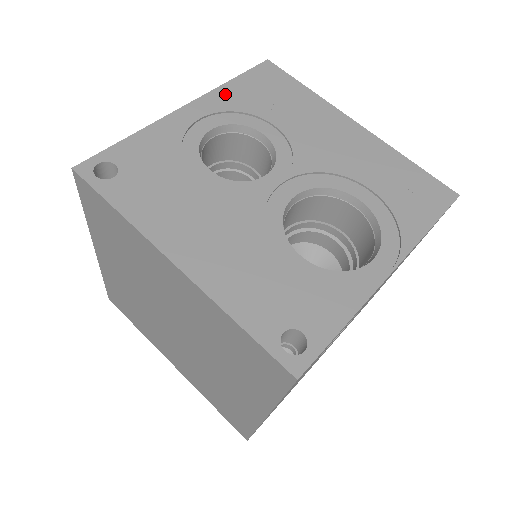
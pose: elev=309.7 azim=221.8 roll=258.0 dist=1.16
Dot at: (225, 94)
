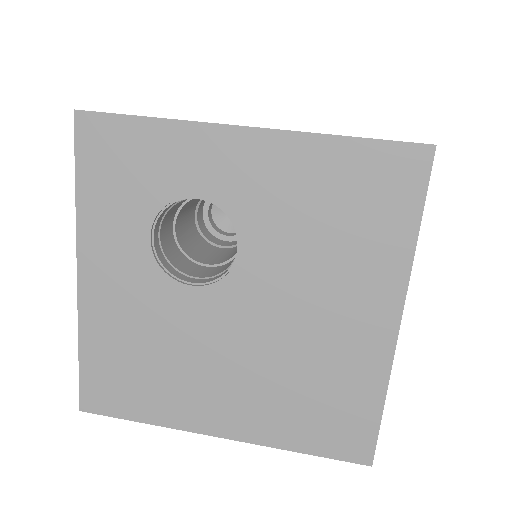
Dot at: occluded
